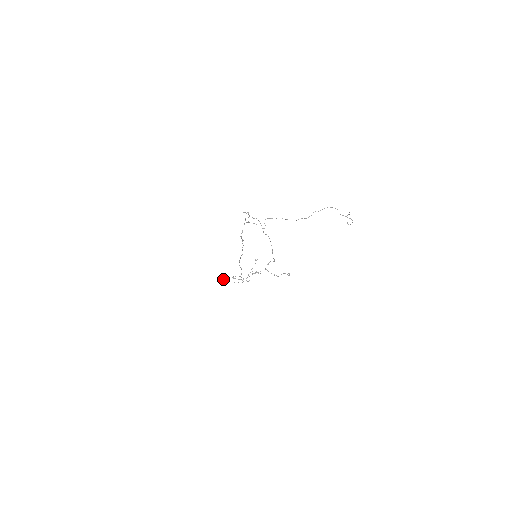
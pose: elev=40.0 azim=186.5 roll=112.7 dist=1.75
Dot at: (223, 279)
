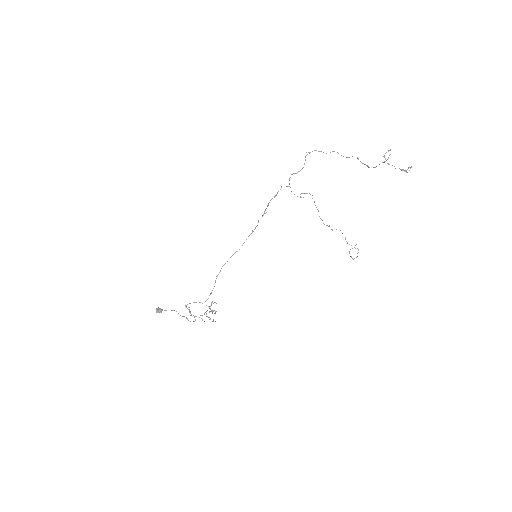
Dot at: (166, 310)
